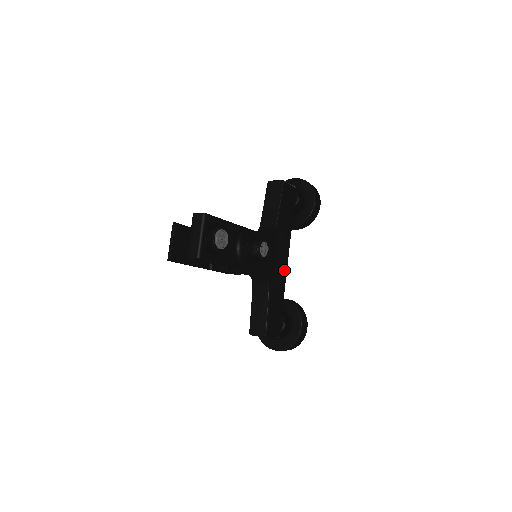
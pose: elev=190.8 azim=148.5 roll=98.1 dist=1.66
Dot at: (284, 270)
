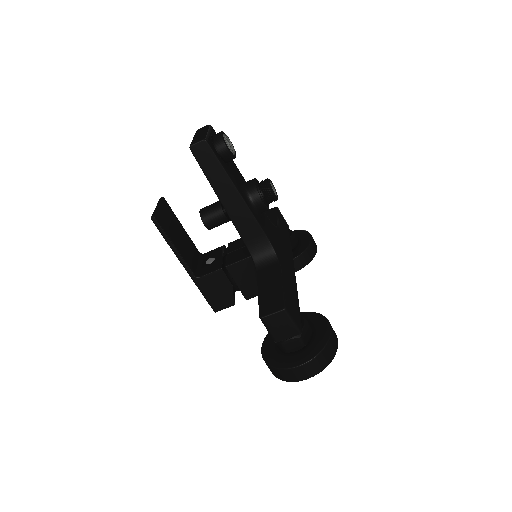
Dot at: (292, 272)
